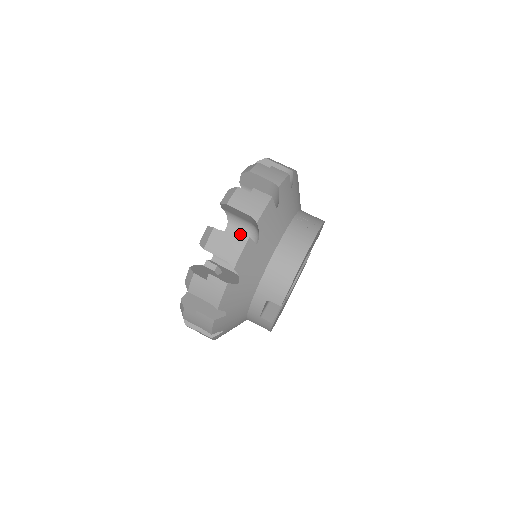
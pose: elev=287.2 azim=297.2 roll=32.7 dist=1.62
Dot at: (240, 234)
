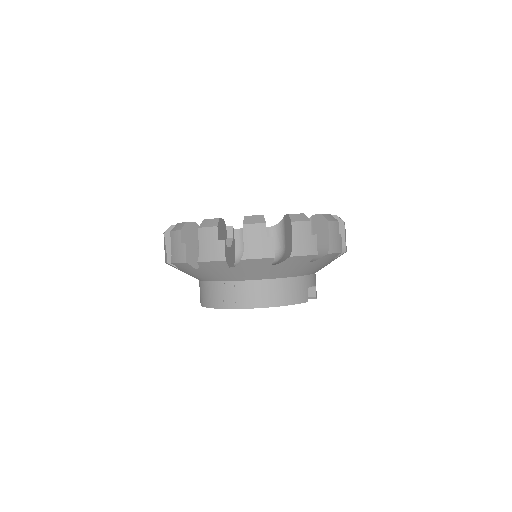
Dot at: (166, 255)
